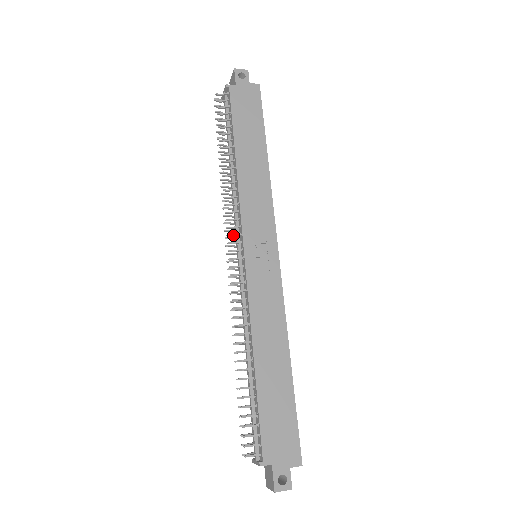
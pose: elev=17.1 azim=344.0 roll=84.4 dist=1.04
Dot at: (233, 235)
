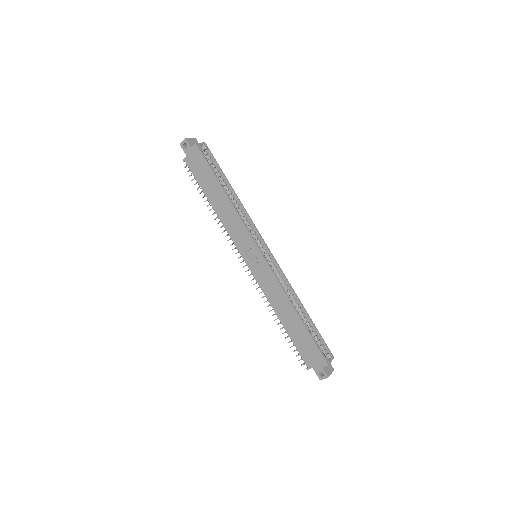
Dot at: (238, 252)
